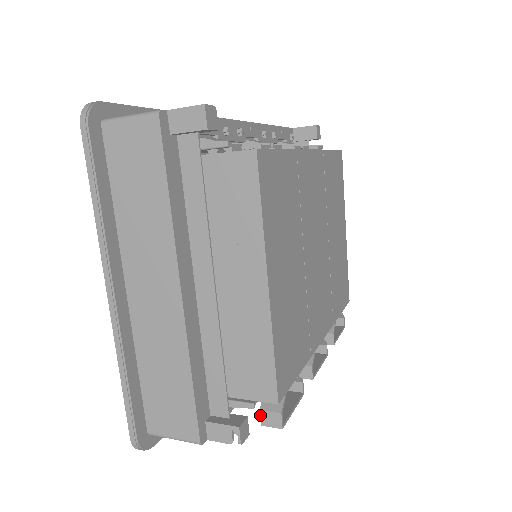
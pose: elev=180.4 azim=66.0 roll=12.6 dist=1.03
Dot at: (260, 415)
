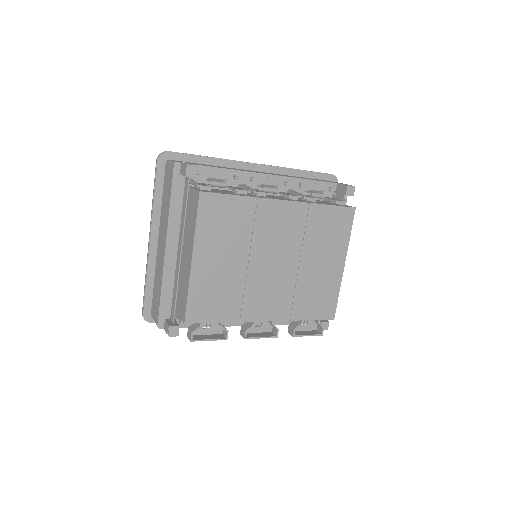
Dot at: (188, 330)
